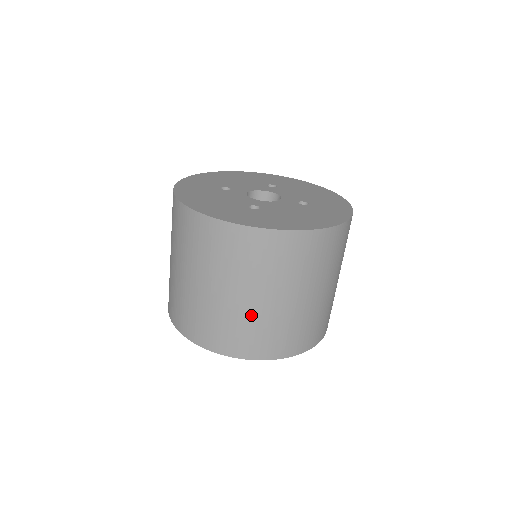
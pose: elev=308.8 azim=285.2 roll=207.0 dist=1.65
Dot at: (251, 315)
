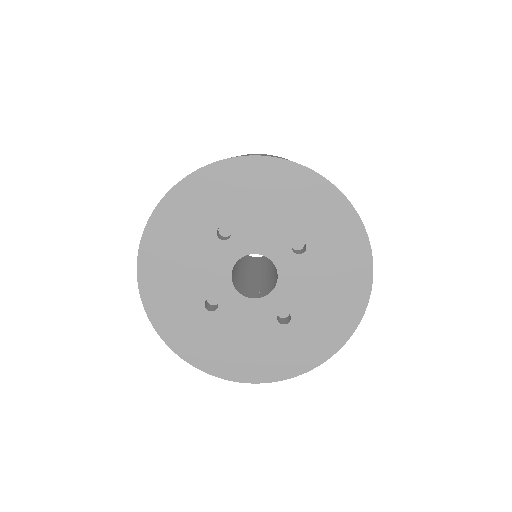
Dot at: occluded
